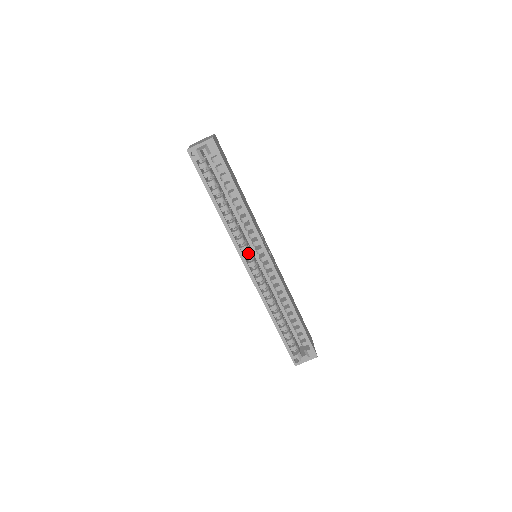
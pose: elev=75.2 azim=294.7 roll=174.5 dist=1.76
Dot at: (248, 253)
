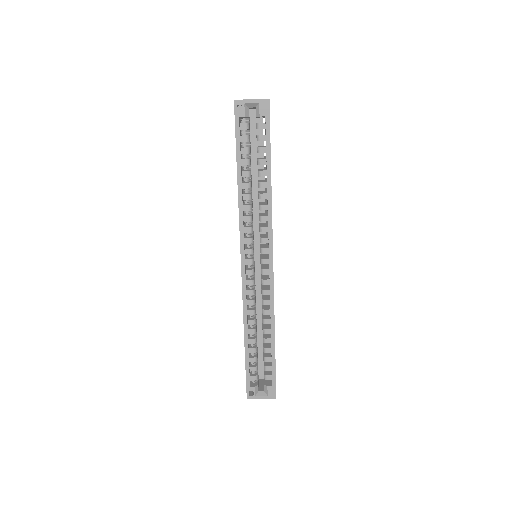
Dot at: (250, 247)
